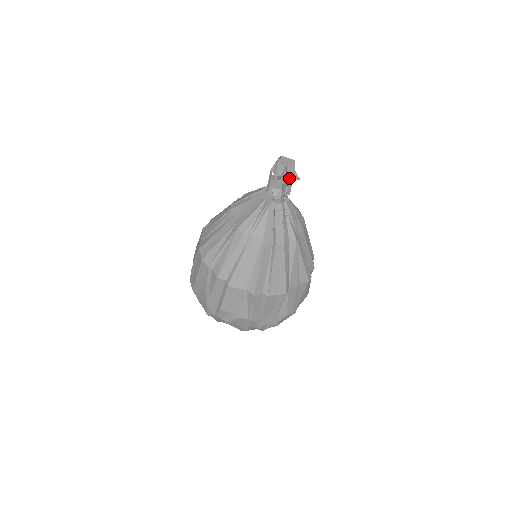
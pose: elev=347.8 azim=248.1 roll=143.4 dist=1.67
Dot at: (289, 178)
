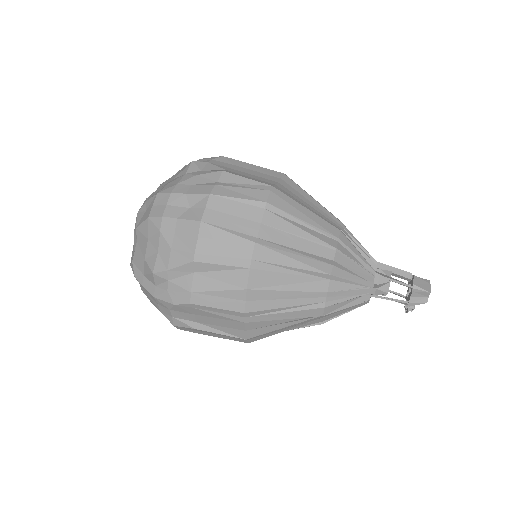
Dot at: occluded
